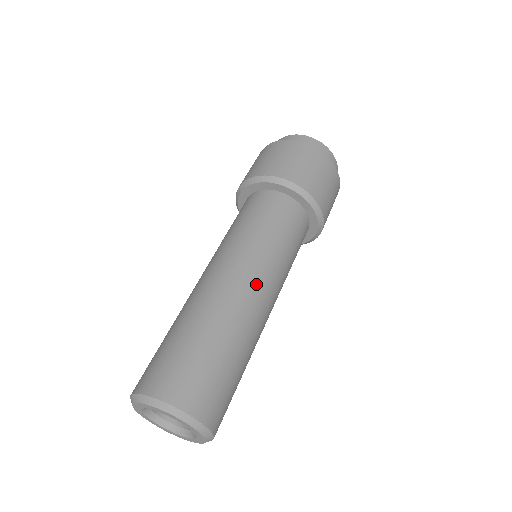
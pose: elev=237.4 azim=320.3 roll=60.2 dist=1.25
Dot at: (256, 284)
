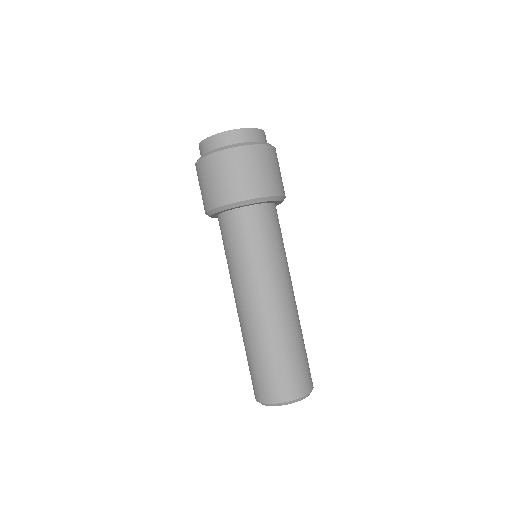
Dot at: occluded
